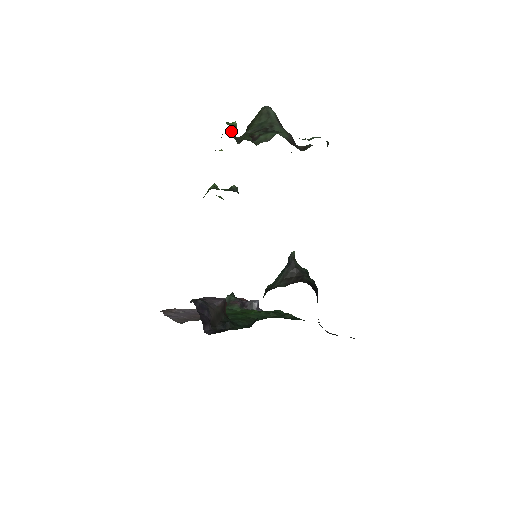
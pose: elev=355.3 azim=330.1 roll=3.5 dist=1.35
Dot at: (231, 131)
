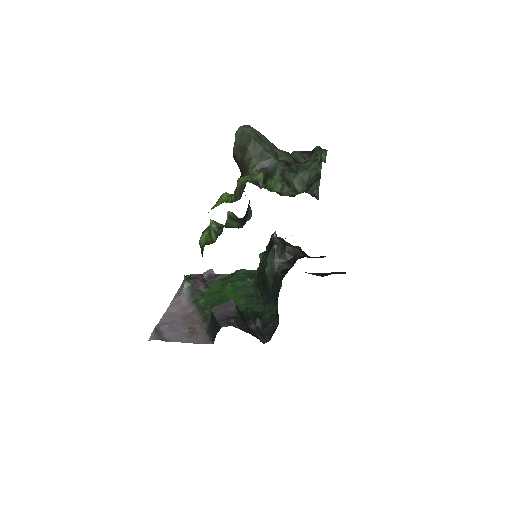
Dot at: occluded
